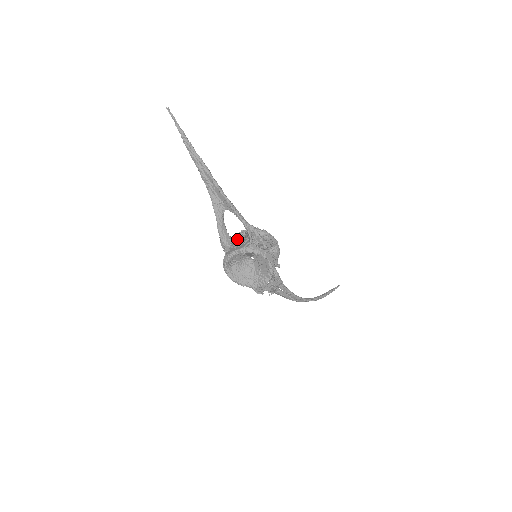
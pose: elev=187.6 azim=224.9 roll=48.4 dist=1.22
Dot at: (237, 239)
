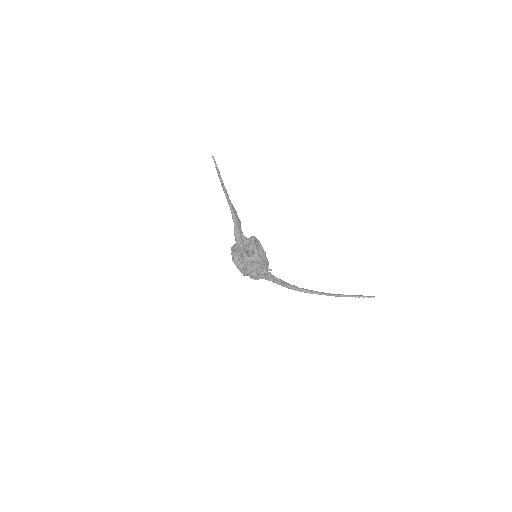
Dot at: (246, 241)
